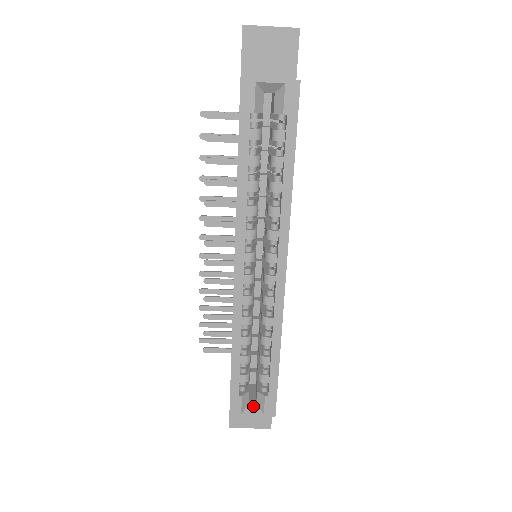
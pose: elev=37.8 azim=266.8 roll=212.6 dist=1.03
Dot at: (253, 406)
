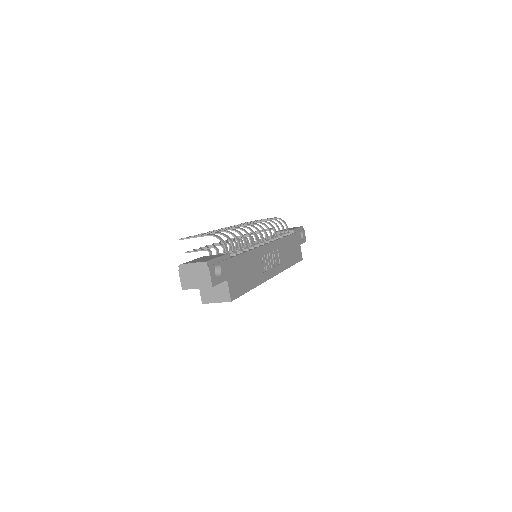
Dot at: occluded
